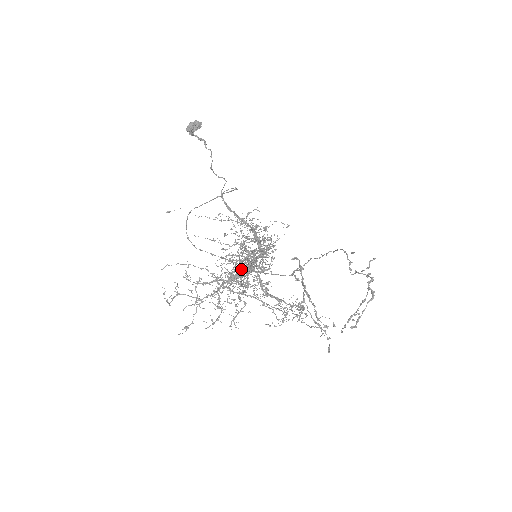
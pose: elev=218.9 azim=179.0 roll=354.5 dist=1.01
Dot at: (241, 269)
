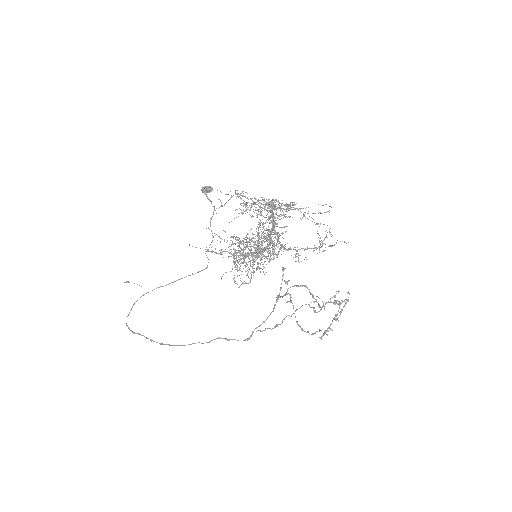
Dot at: (276, 212)
